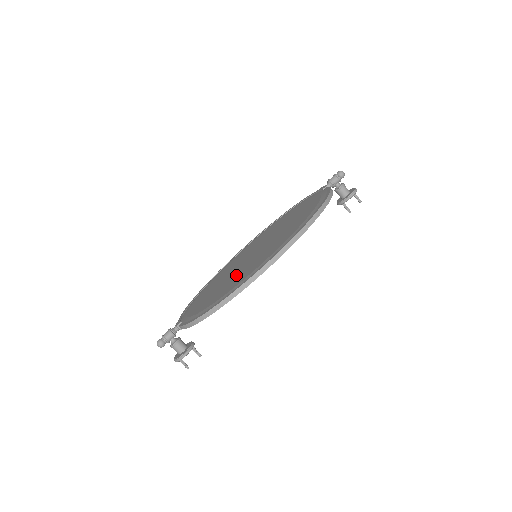
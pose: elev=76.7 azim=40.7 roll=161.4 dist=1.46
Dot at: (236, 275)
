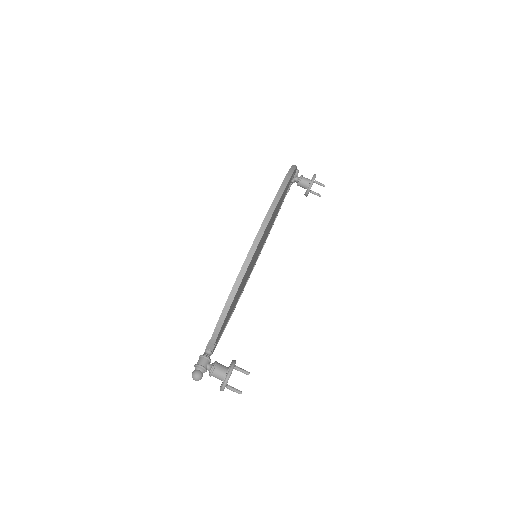
Dot at: occluded
